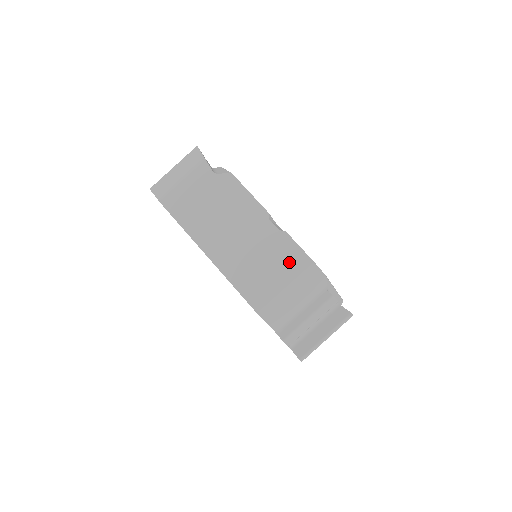
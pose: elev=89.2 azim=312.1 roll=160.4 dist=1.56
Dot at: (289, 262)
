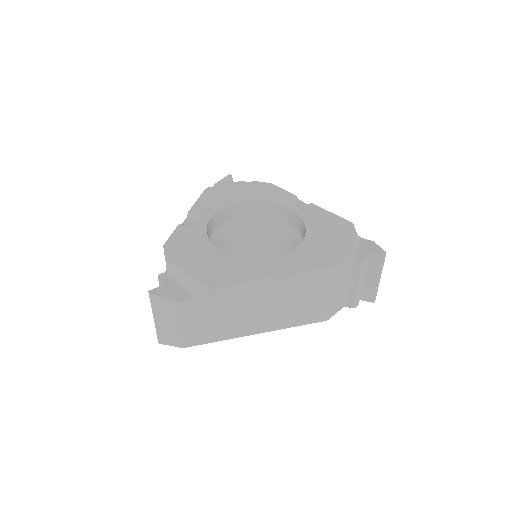
Dot at: (317, 283)
